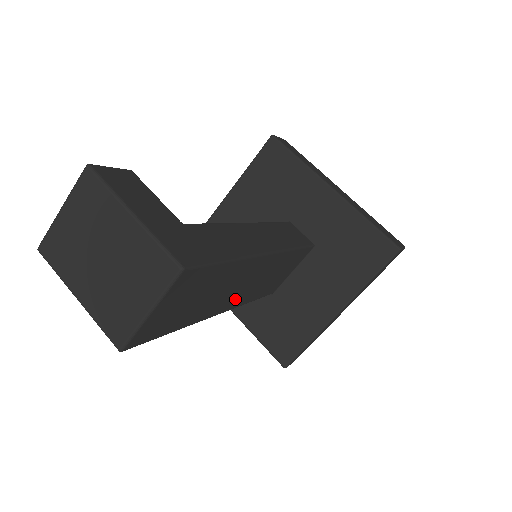
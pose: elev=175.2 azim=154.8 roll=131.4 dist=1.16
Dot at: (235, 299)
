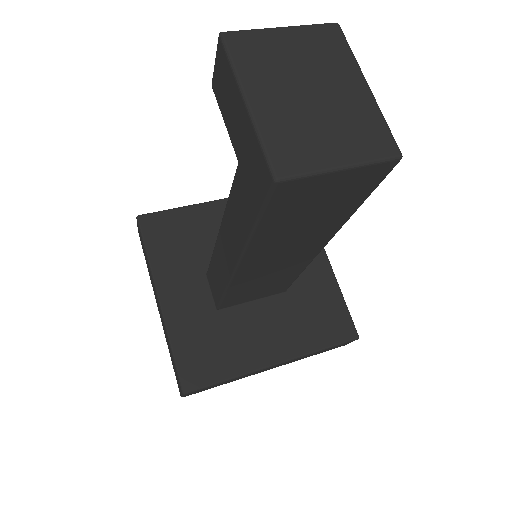
Dot at: (256, 267)
